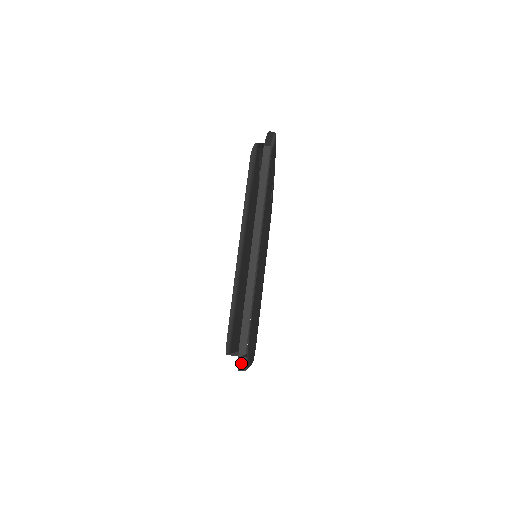
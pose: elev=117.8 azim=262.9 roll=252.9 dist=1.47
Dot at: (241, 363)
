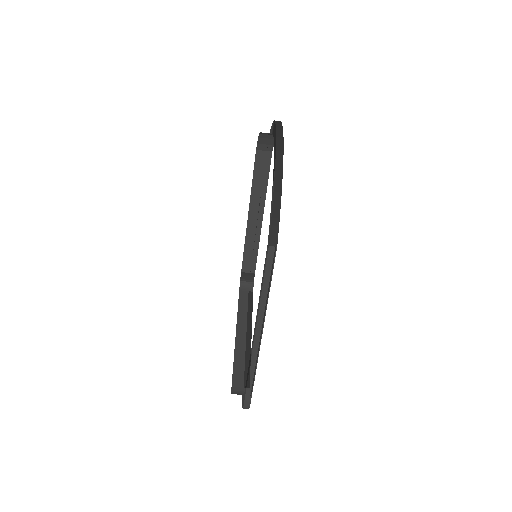
Dot at: occluded
